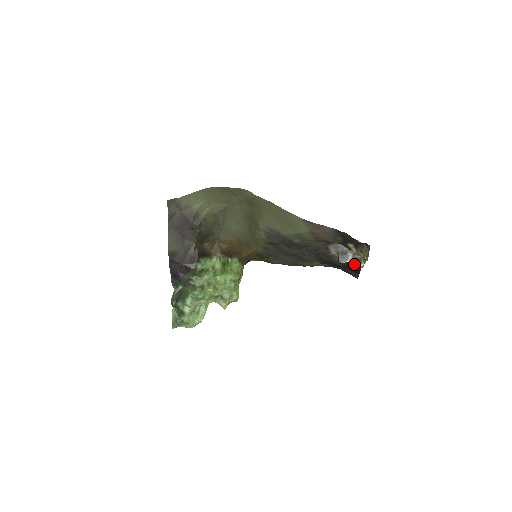
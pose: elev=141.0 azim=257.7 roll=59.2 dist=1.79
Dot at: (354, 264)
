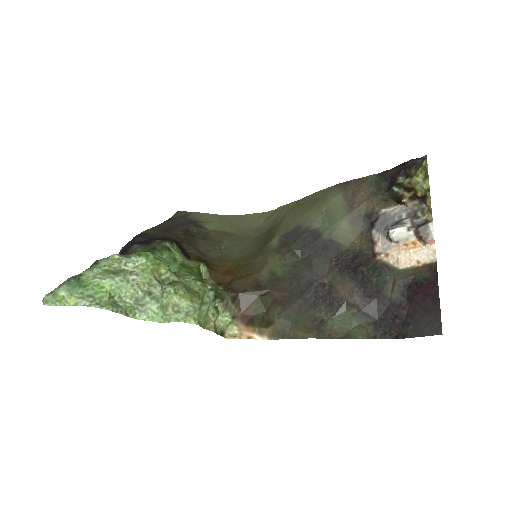
Dot at: (422, 274)
